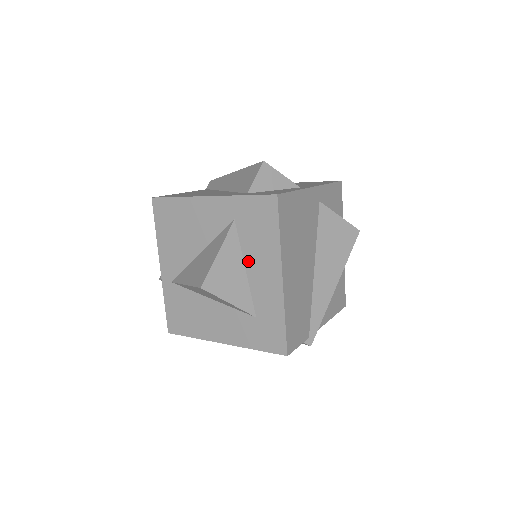
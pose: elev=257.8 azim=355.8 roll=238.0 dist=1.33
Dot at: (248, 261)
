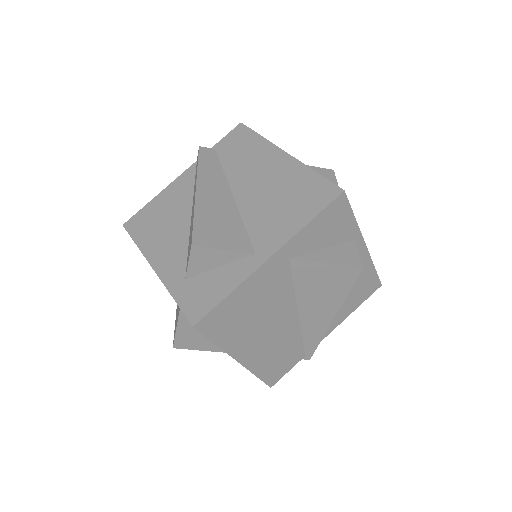
Dot at: occluded
